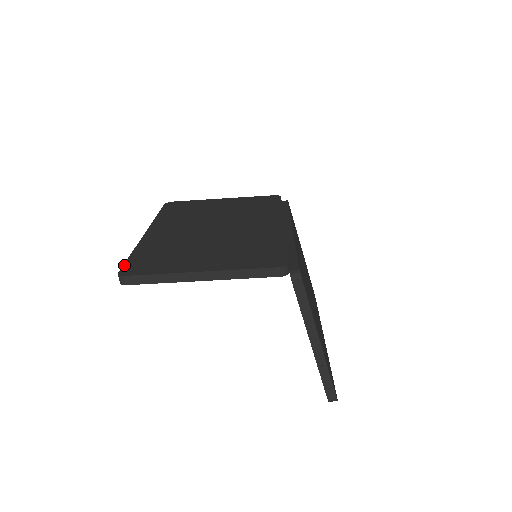
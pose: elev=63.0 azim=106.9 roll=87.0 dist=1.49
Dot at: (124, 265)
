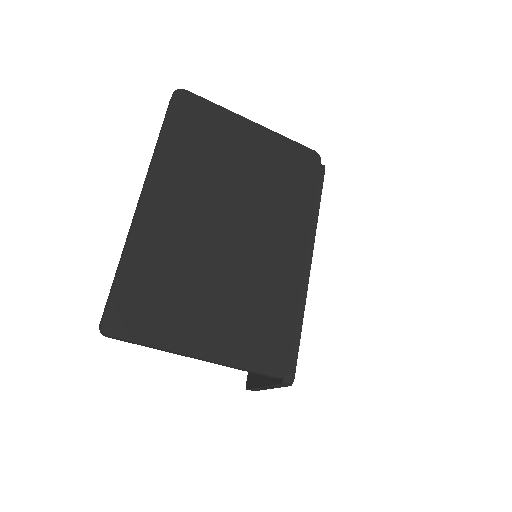
Dot at: (109, 302)
